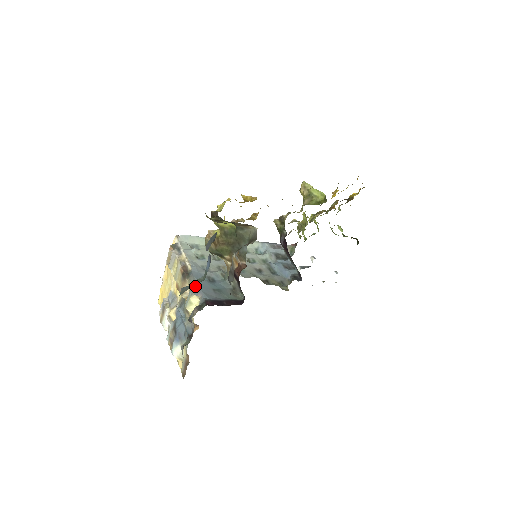
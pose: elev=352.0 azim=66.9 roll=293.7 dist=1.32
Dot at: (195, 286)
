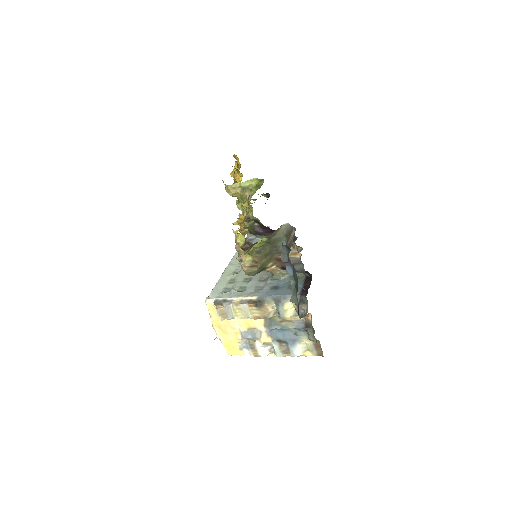
Dot at: (278, 299)
